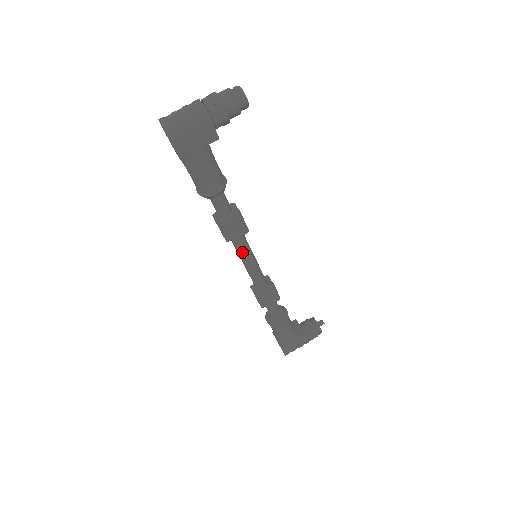
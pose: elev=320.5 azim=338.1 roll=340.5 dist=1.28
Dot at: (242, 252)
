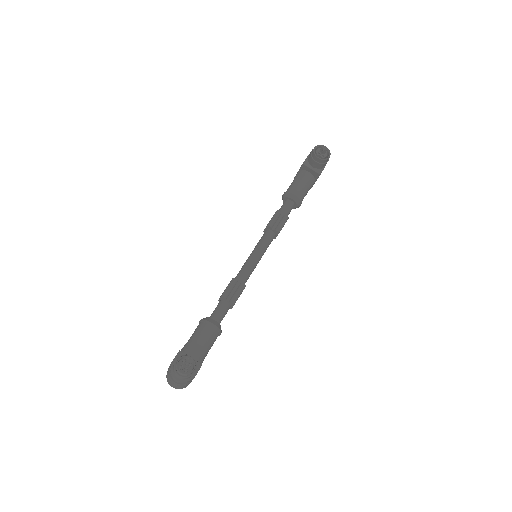
Dot at: occluded
